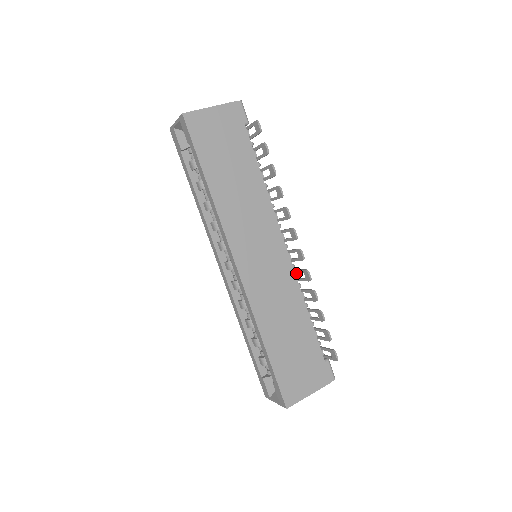
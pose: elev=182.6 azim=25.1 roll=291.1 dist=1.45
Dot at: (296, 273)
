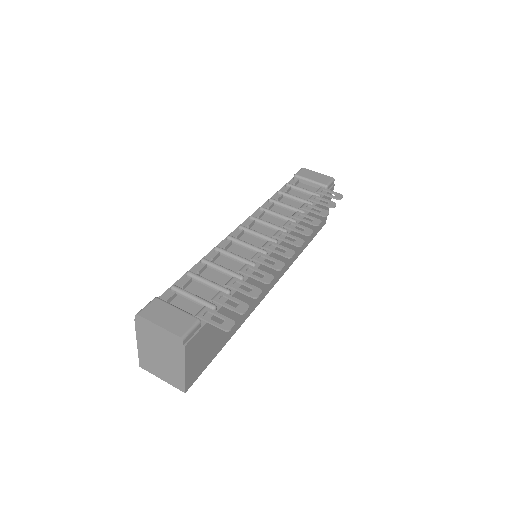
Dot at: (288, 226)
